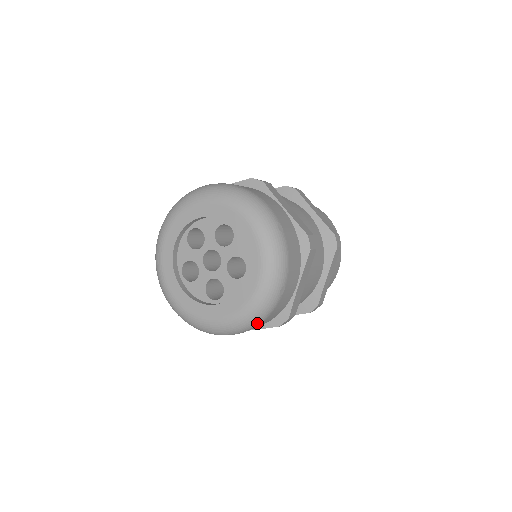
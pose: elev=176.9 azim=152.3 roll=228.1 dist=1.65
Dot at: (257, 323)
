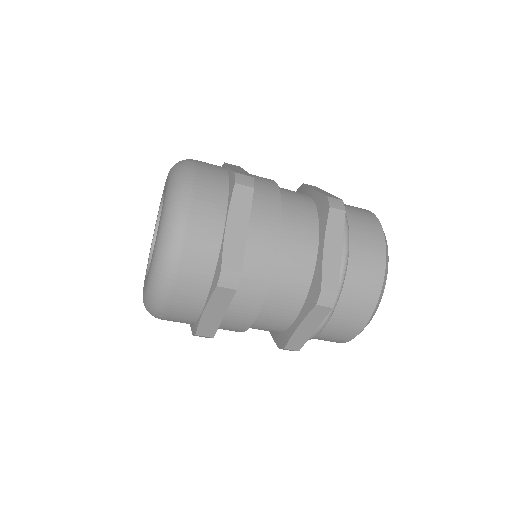
Dot at: (187, 181)
